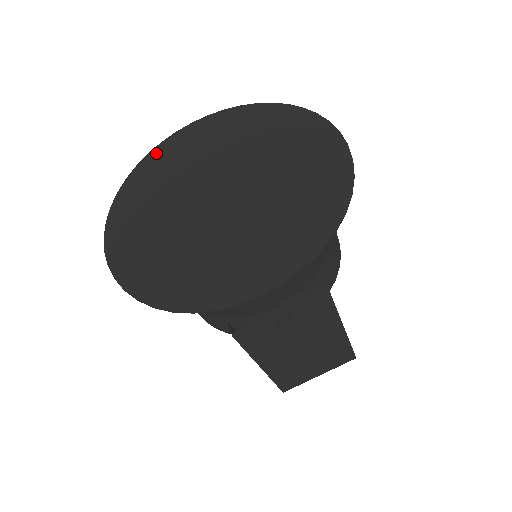
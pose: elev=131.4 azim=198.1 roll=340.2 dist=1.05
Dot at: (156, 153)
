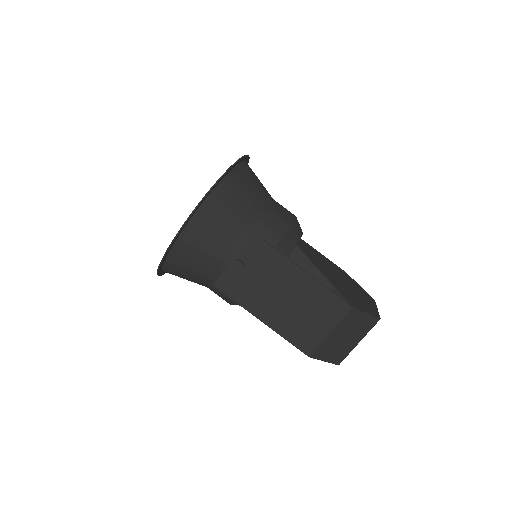
Dot at: occluded
